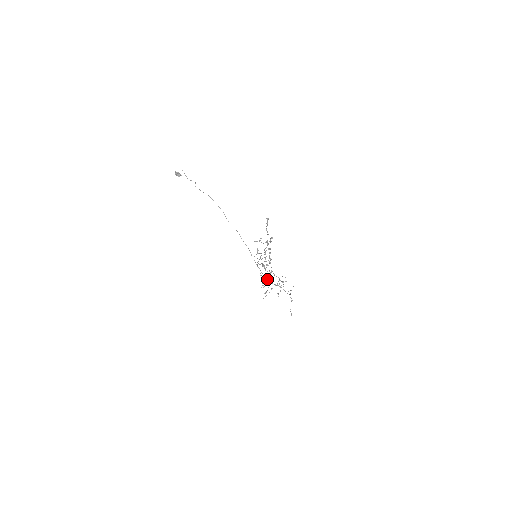
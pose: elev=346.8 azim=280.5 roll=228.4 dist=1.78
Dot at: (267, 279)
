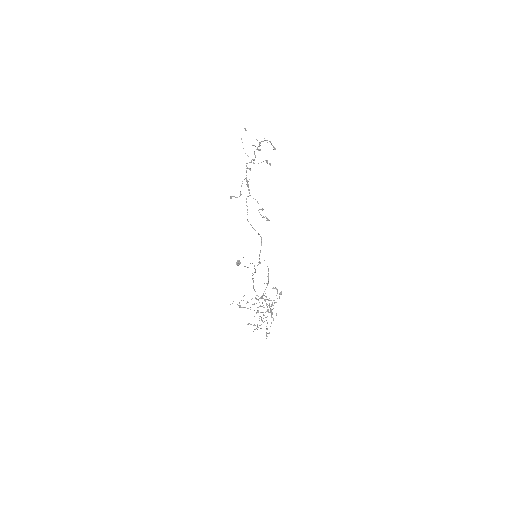
Dot at: occluded
